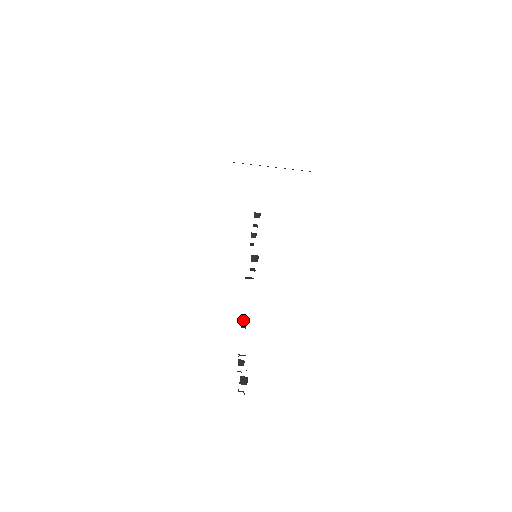
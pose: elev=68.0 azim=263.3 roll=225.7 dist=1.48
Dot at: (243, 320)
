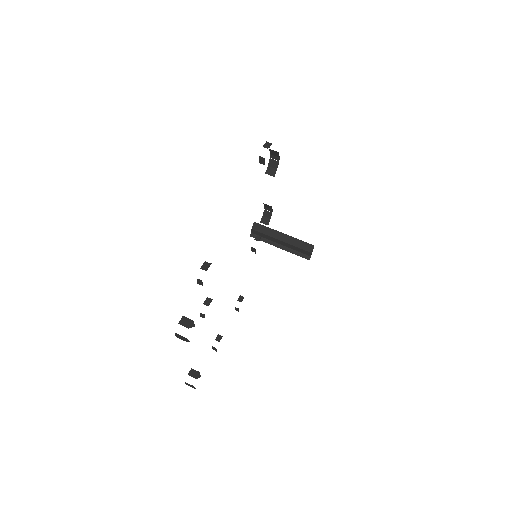
Dot at: occluded
